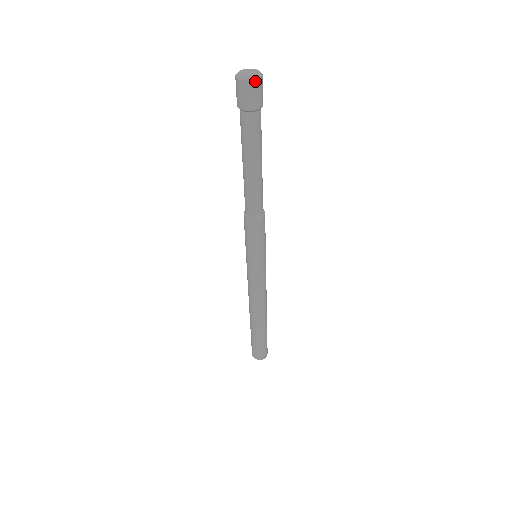
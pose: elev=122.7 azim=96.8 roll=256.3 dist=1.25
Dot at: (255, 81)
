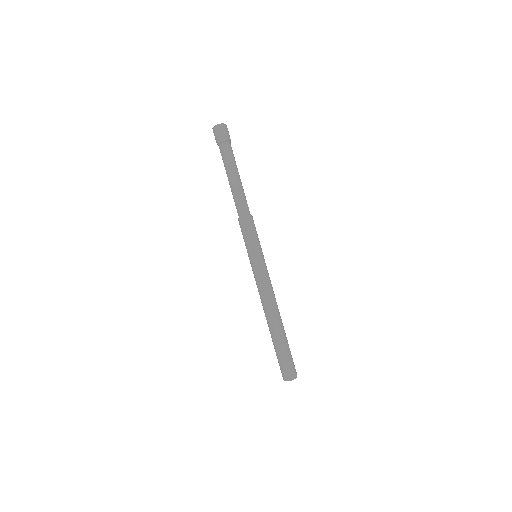
Dot at: (226, 125)
